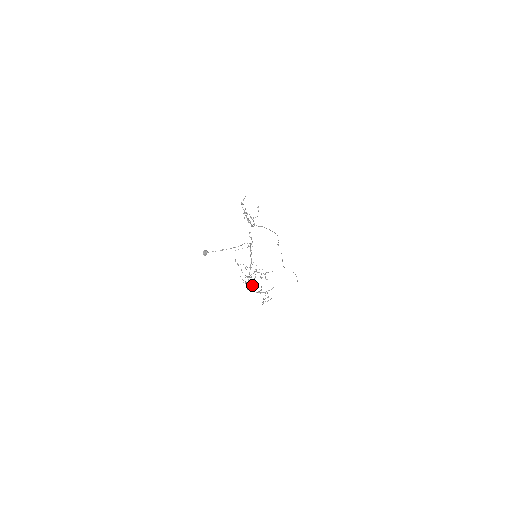
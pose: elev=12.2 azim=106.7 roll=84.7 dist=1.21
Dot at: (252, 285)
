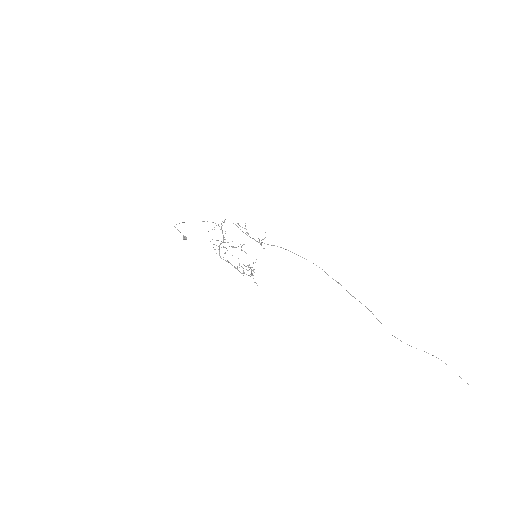
Dot at: occluded
